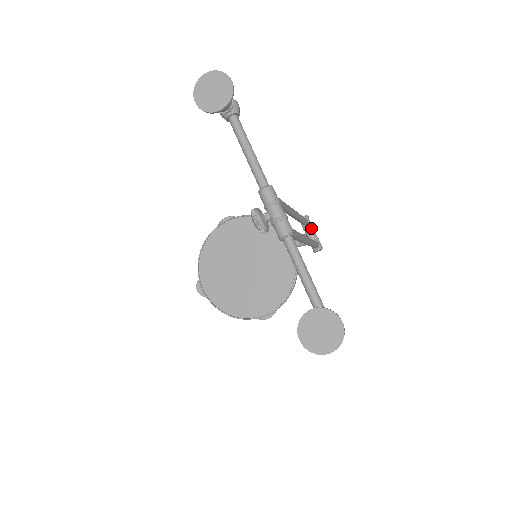
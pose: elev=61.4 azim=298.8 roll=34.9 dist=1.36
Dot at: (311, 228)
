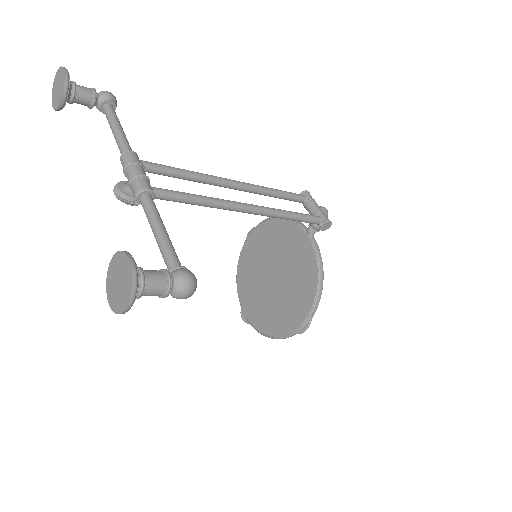
Dot at: (310, 203)
